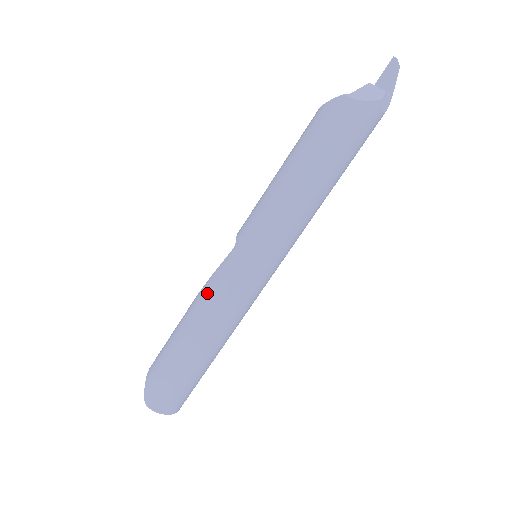
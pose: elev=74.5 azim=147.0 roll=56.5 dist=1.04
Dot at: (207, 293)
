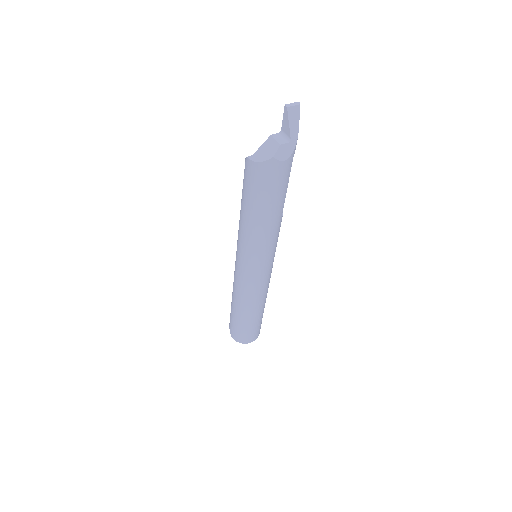
Dot at: (234, 282)
